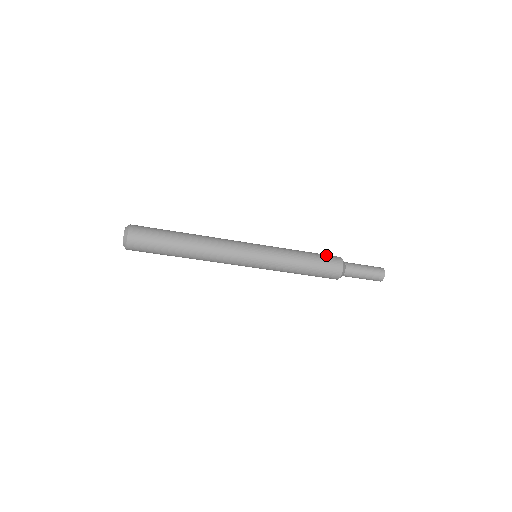
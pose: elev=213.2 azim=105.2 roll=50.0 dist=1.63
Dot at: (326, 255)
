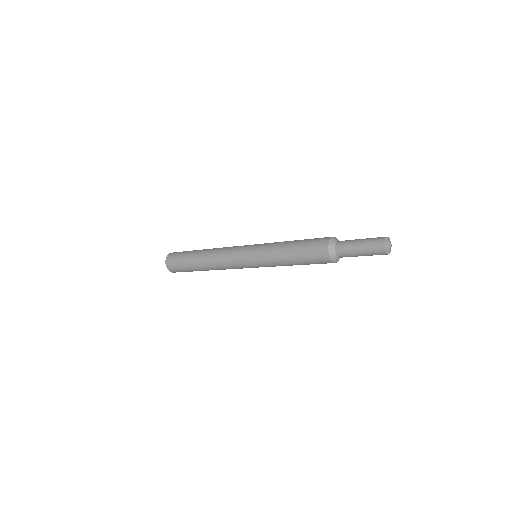
Dot at: (311, 252)
